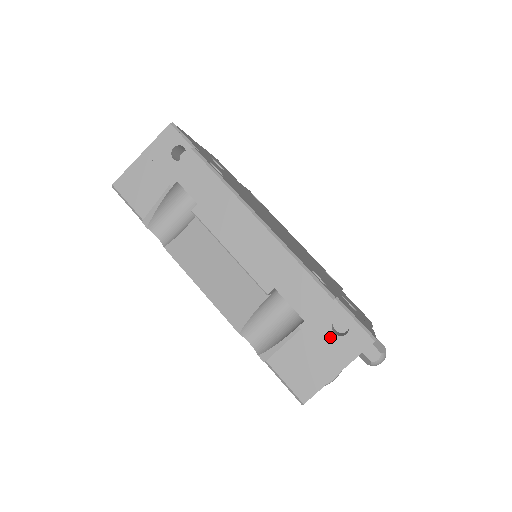
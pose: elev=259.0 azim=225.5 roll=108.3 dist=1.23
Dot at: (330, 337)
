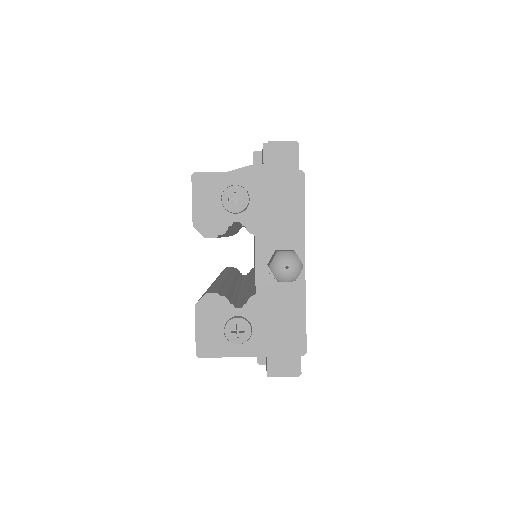
Dot at: occluded
